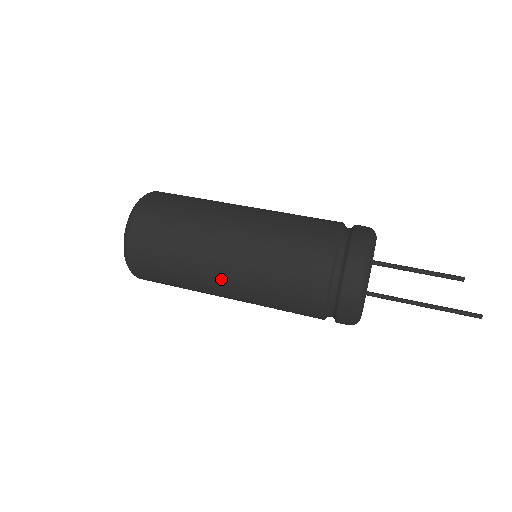
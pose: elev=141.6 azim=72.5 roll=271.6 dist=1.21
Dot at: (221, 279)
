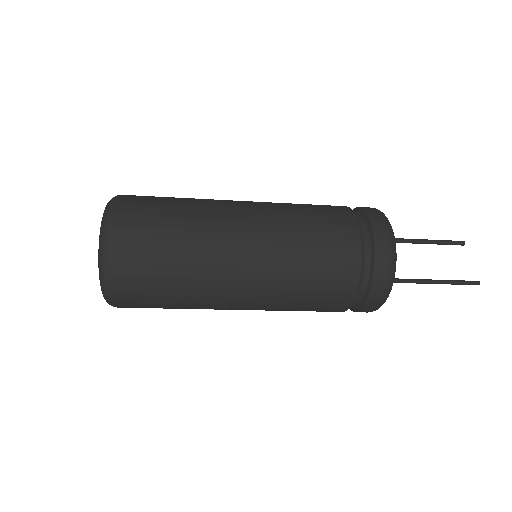
Dot at: (238, 271)
